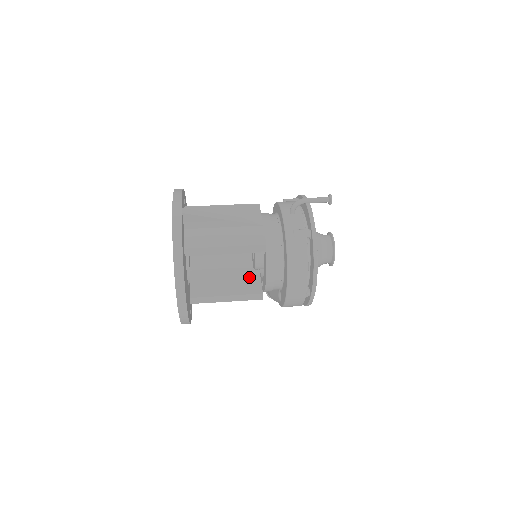
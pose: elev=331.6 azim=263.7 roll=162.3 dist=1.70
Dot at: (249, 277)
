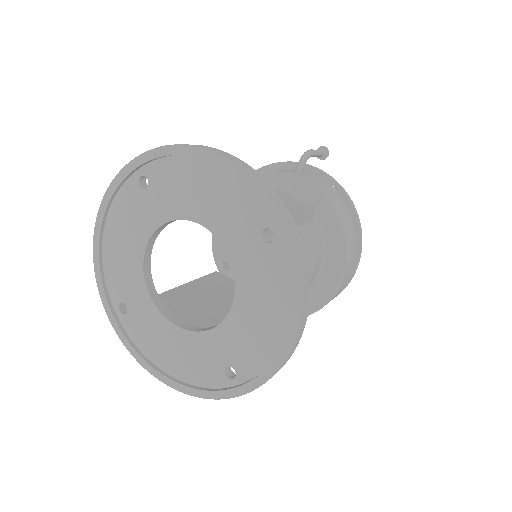
Dot at: occluded
